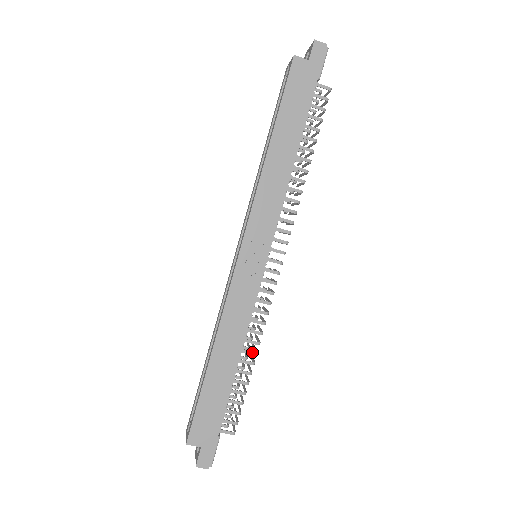
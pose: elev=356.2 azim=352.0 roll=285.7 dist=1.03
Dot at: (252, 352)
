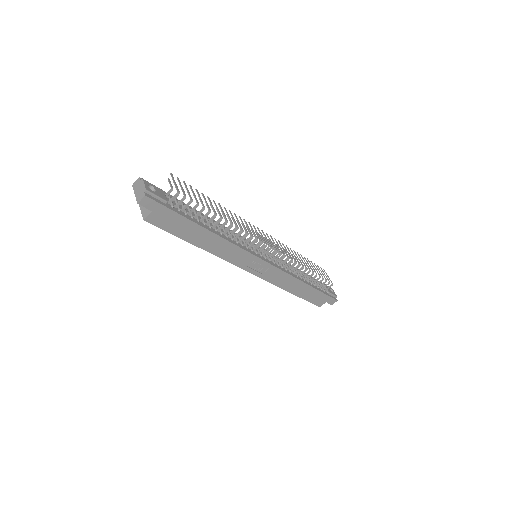
Dot at: (304, 271)
